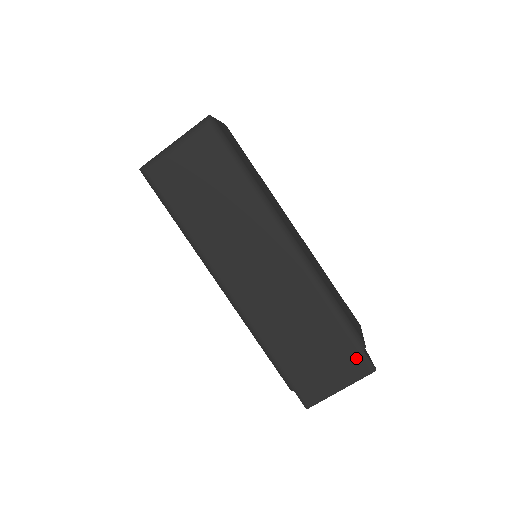
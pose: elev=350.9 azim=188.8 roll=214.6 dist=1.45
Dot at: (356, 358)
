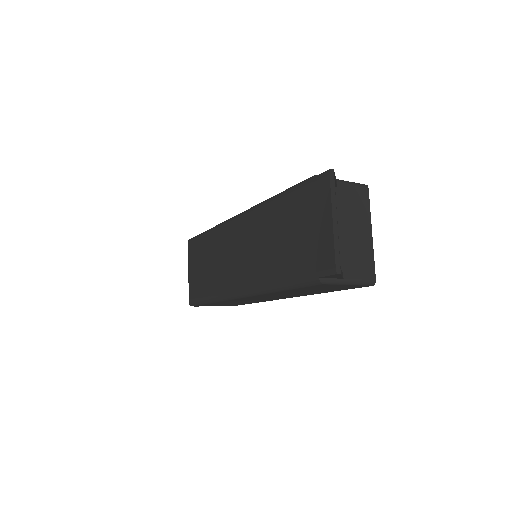
Dot at: (313, 189)
